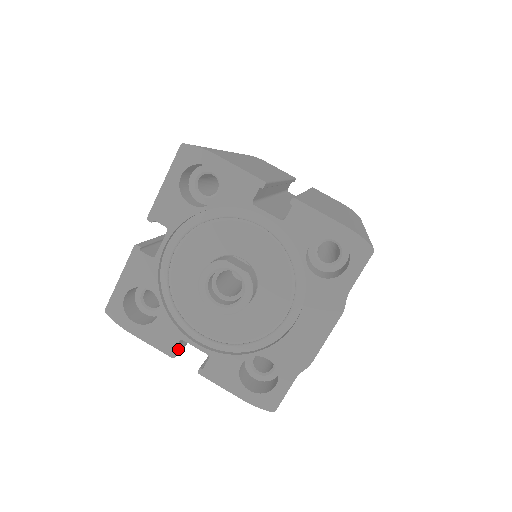
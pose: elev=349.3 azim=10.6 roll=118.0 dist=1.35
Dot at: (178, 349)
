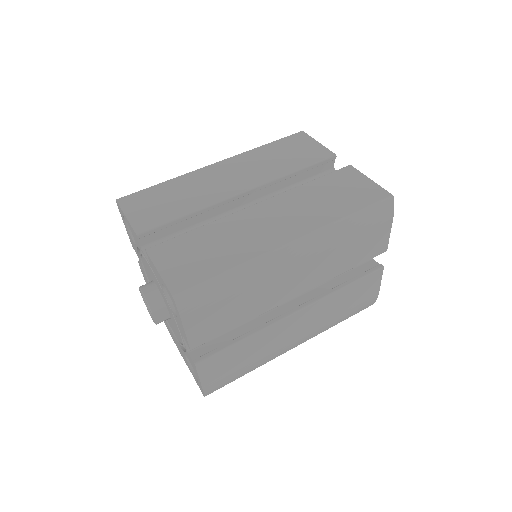
Dot at: occluded
